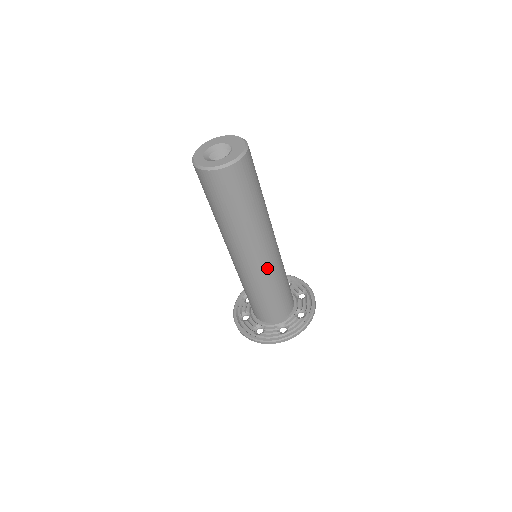
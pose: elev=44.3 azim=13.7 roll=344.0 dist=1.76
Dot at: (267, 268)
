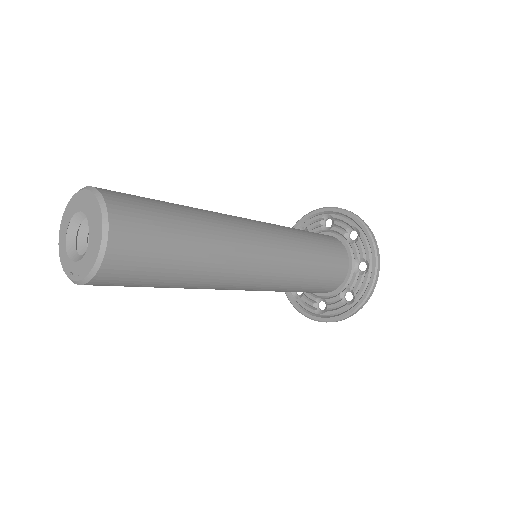
Dot at: (257, 290)
